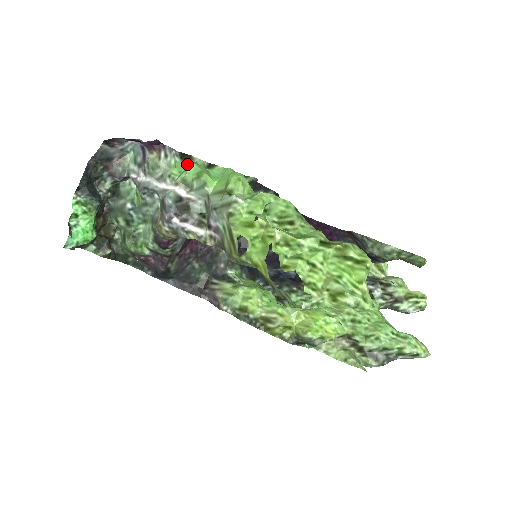
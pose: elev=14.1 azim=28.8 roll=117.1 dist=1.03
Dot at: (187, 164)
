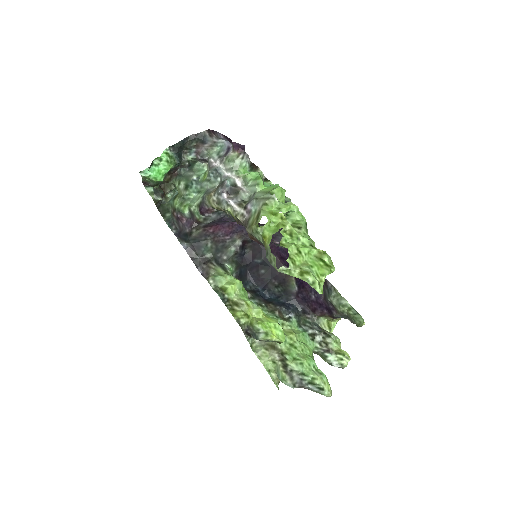
Dot at: (251, 171)
